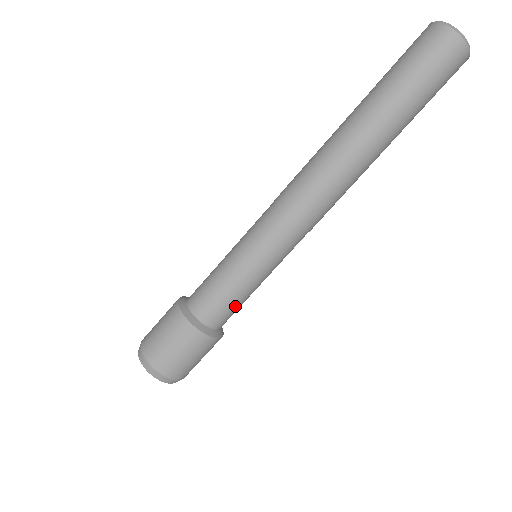
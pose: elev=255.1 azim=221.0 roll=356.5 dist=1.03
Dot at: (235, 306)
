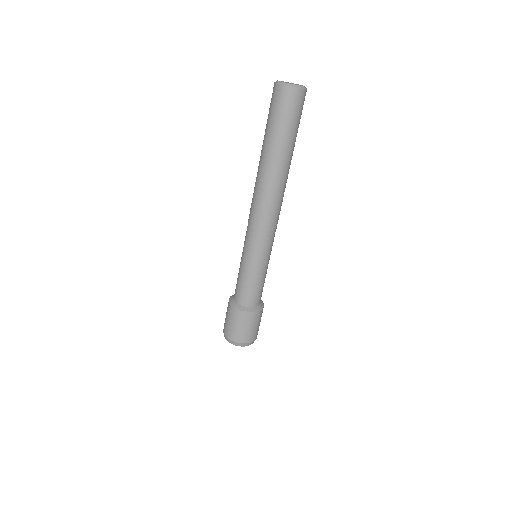
Dot at: occluded
